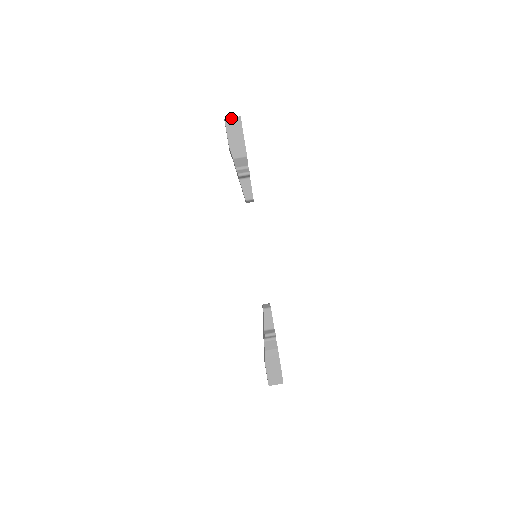
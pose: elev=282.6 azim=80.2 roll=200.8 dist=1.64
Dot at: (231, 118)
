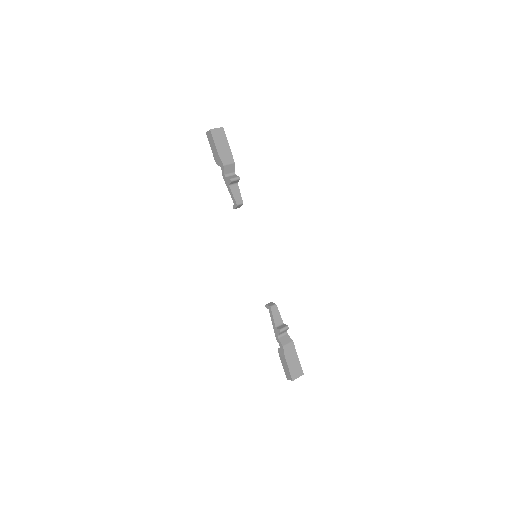
Dot at: (215, 129)
